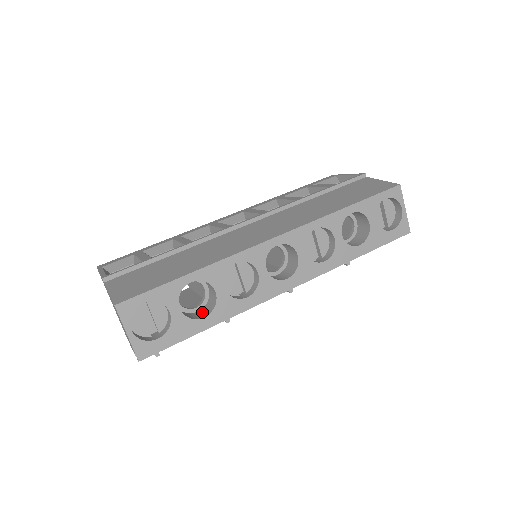
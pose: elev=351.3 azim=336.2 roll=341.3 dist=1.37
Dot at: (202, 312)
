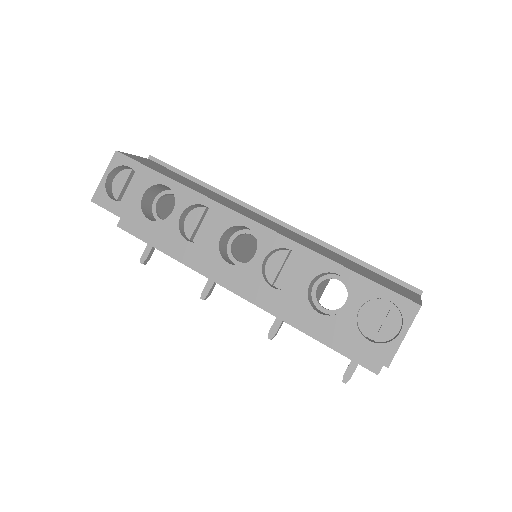
Dot at: occluded
